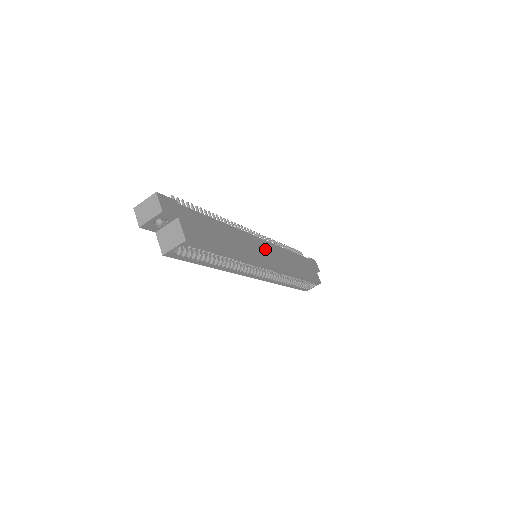
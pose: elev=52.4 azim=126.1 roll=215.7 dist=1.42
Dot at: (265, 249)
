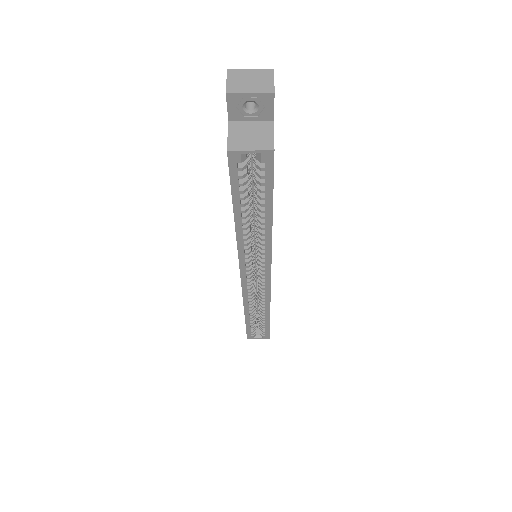
Dot at: occluded
